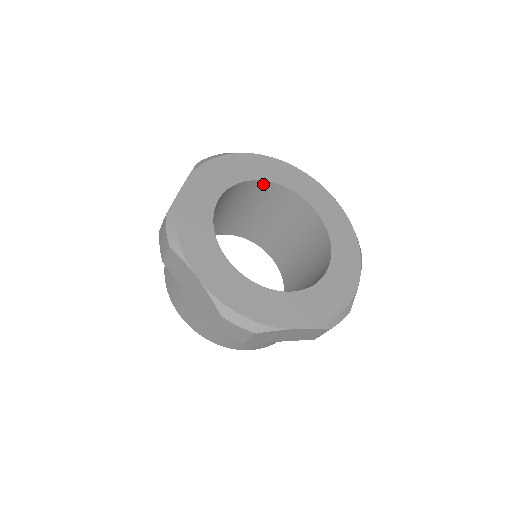
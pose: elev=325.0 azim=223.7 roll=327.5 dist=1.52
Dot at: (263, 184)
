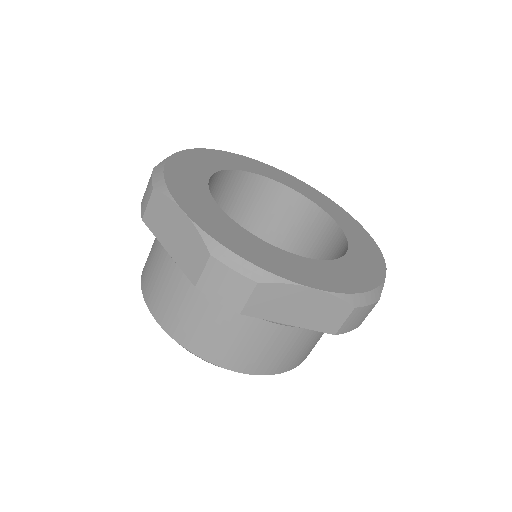
Dot at: (266, 183)
